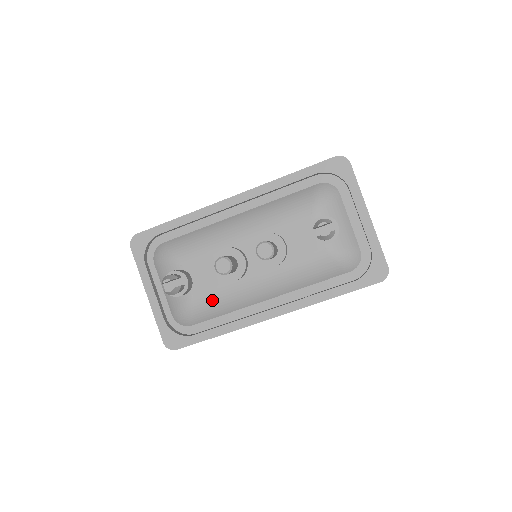
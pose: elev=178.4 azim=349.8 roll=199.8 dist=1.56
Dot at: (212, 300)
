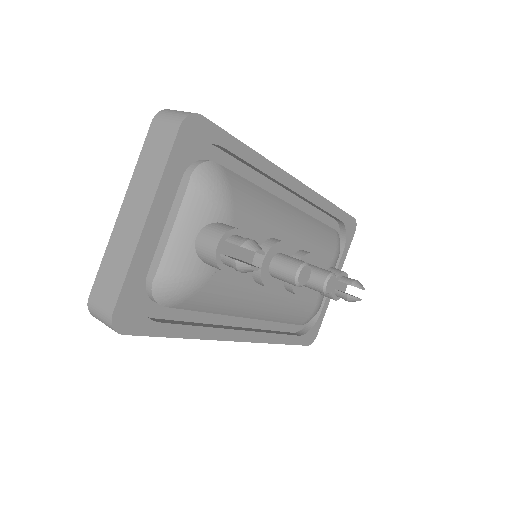
Dot at: (225, 291)
